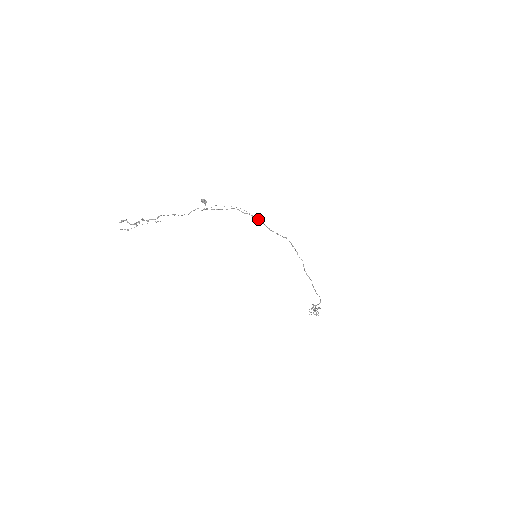
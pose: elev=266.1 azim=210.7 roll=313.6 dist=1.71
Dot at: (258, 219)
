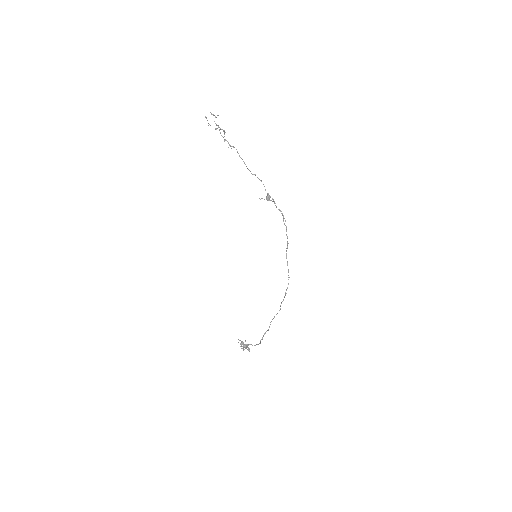
Dot at: occluded
